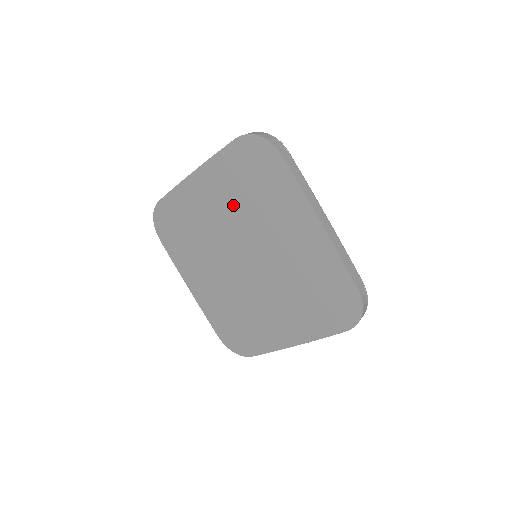
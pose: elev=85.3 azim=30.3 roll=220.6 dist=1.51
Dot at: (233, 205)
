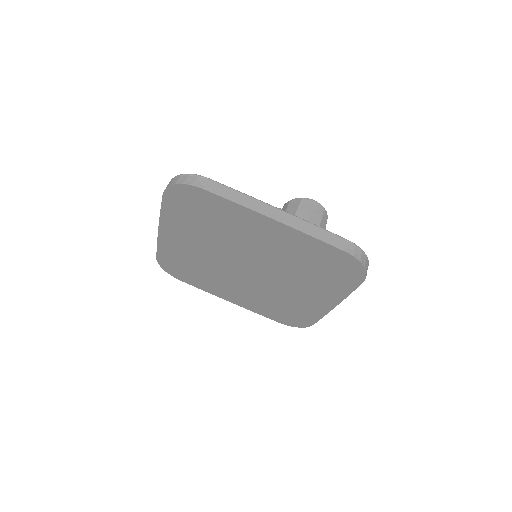
Dot at: (205, 238)
